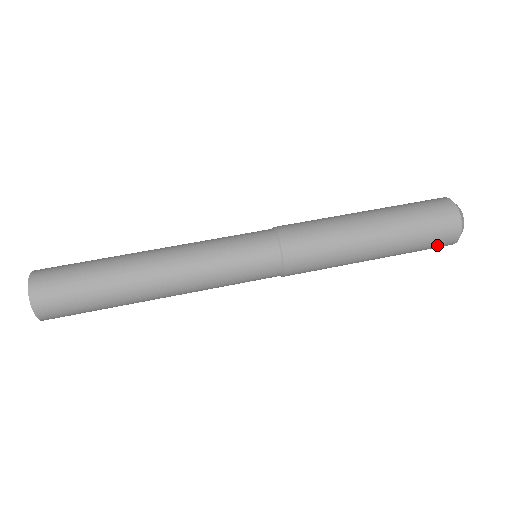
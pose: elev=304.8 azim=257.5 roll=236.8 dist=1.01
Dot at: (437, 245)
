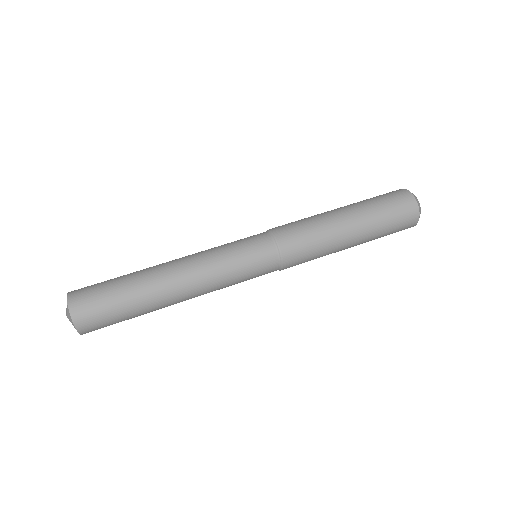
Dot at: (404, 219)
